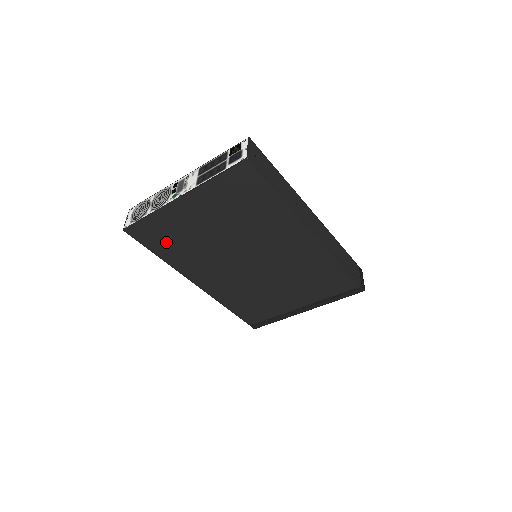
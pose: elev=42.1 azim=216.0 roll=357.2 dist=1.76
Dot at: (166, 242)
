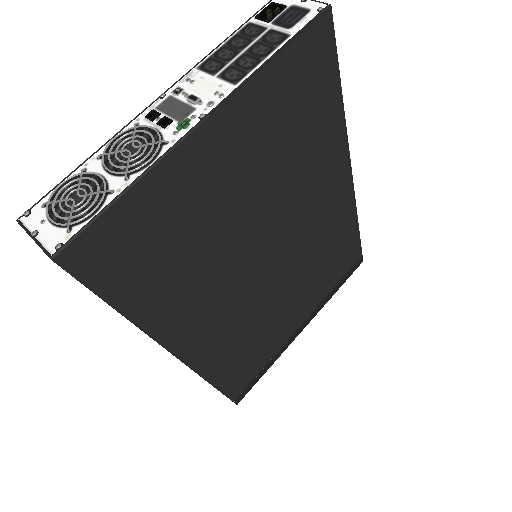
Dot at: (148, 263)
